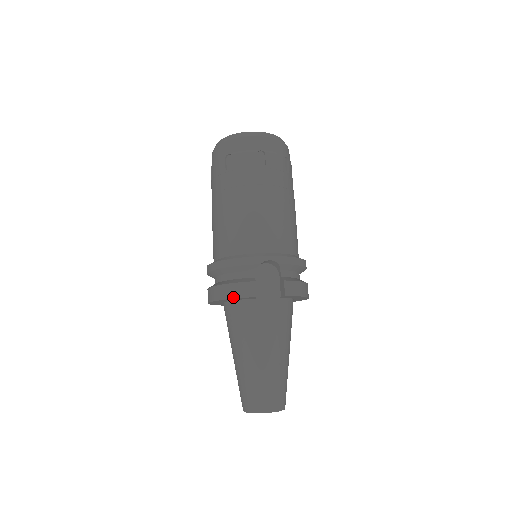
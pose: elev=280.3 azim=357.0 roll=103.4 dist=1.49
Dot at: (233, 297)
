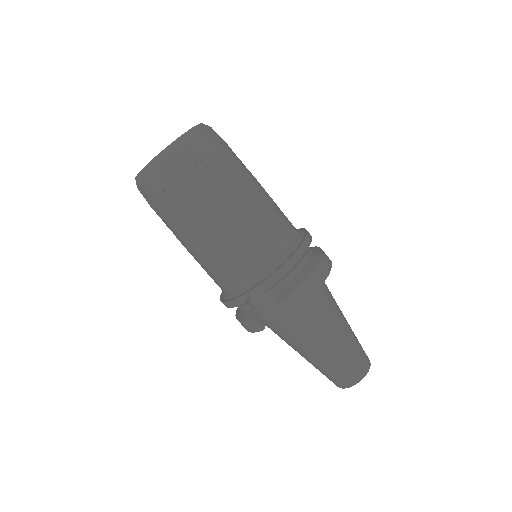
Dot at: (249, 331)
